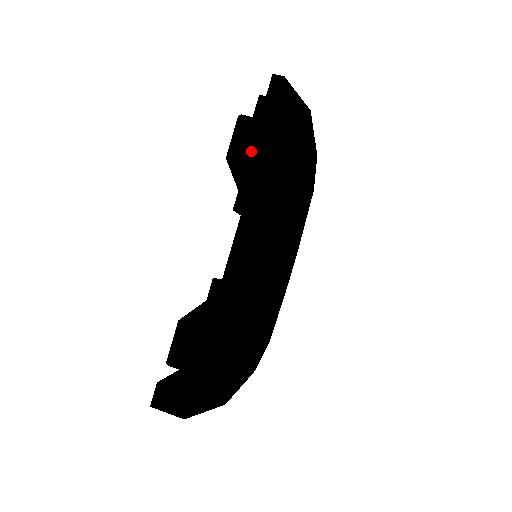
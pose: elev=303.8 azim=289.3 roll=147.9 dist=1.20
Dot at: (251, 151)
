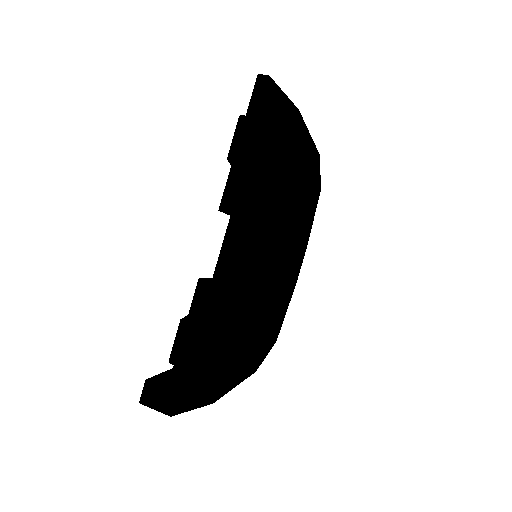
Dot at: (236, 151)
